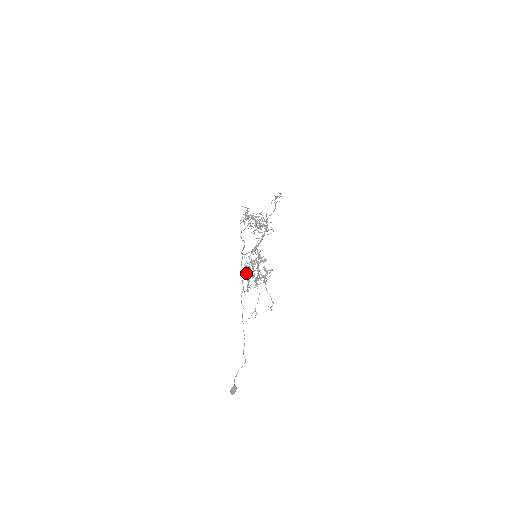
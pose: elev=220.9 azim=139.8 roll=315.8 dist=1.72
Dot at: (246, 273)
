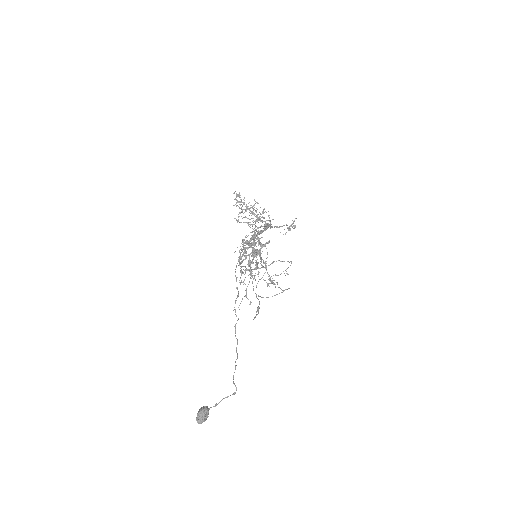
Dot at: occluded
